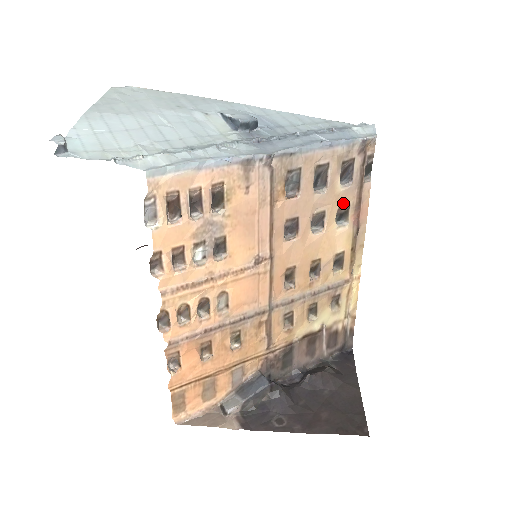
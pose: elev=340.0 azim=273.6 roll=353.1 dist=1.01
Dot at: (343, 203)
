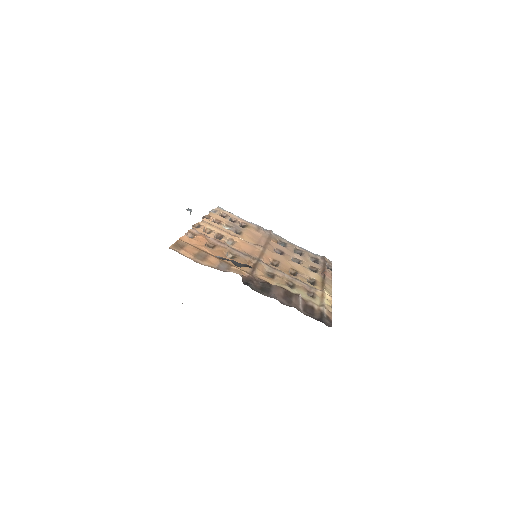
Dot at: (313, 266)
